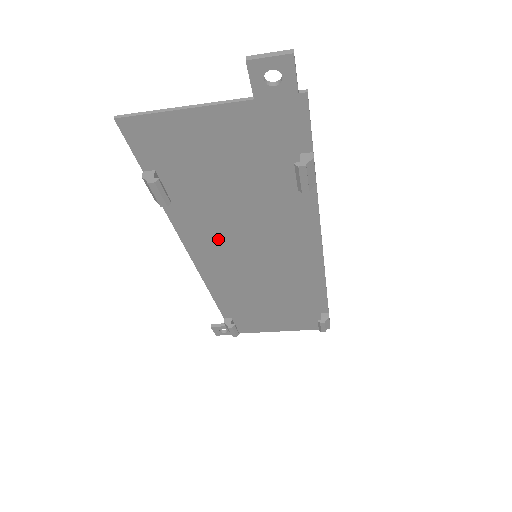
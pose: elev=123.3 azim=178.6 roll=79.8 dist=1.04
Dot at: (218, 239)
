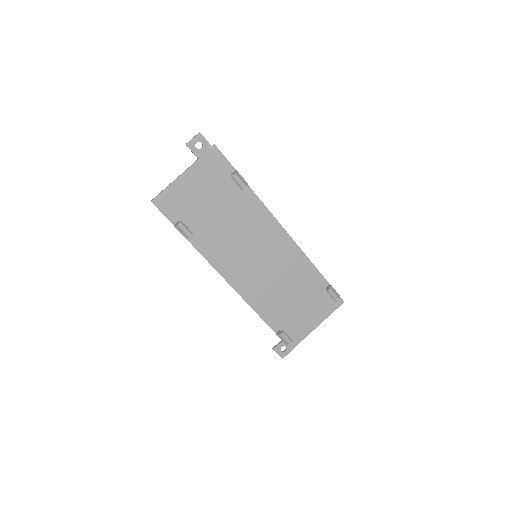
Dot at: (230, 254)
